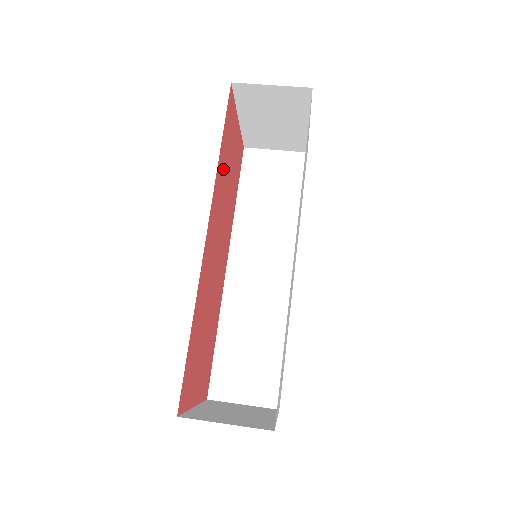
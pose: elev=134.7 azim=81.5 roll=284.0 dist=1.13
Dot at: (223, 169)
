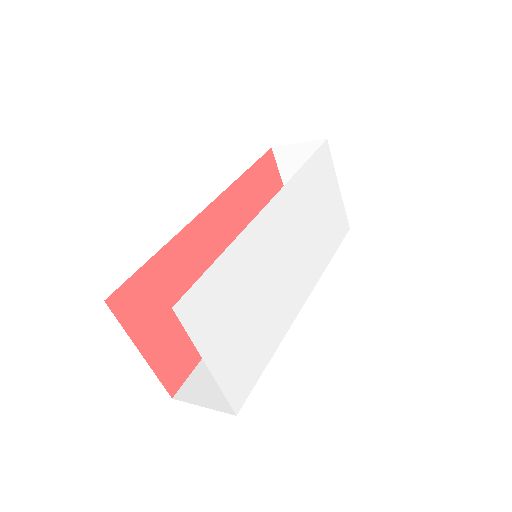
Dot at: (249, 196)
